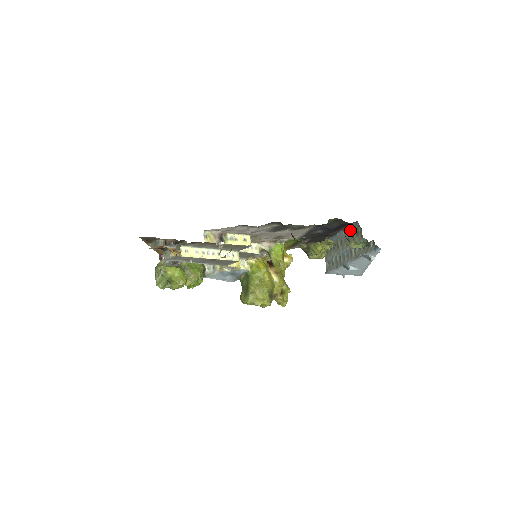
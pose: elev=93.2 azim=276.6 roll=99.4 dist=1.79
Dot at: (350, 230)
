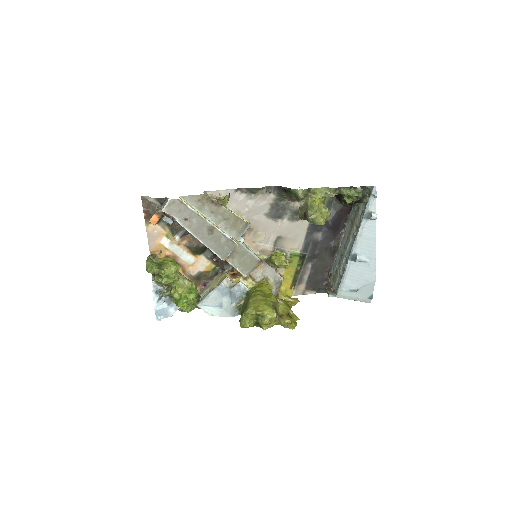
Dot at: (348, 225)
